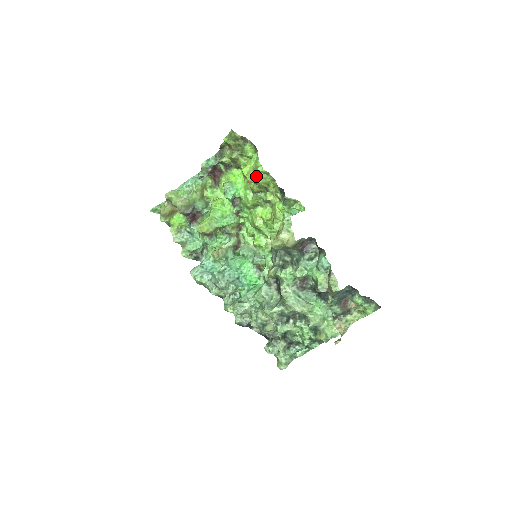
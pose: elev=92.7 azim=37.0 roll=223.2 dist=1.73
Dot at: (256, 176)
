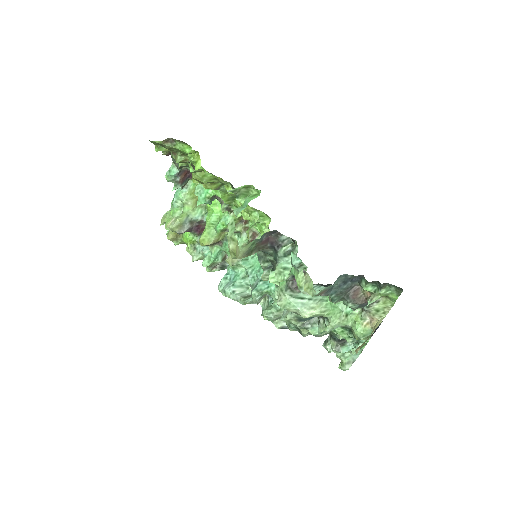
Dot at: (196, 178)
